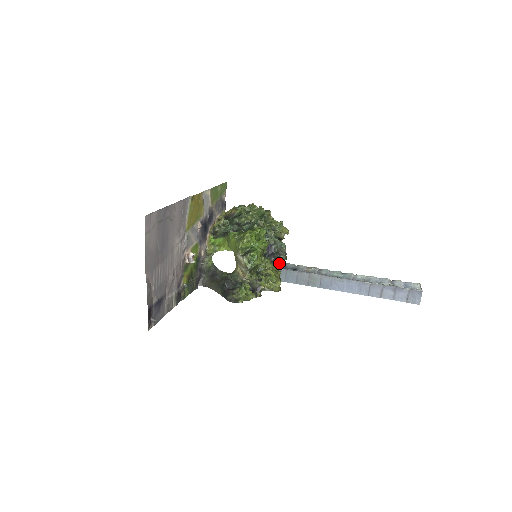
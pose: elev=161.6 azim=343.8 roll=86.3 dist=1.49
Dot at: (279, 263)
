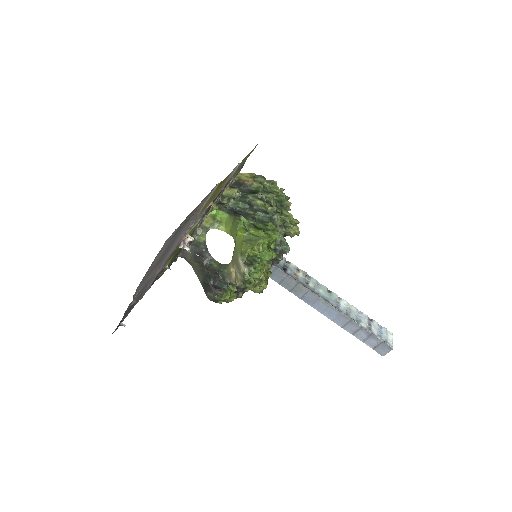
Dot at: (274, 262)
